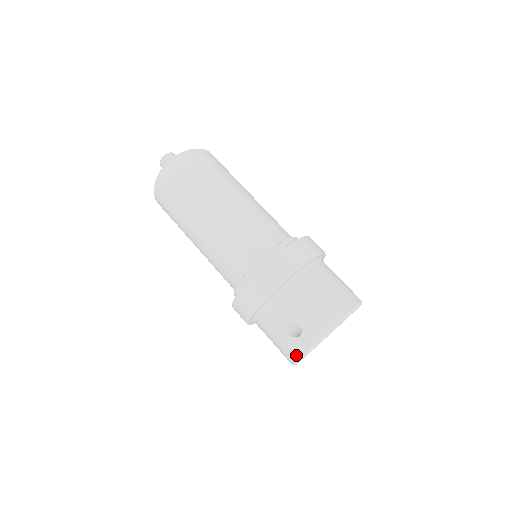
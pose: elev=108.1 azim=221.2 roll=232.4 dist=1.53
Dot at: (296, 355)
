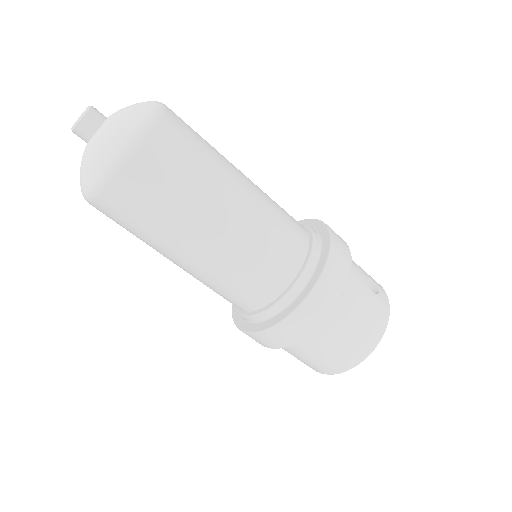
Dot at: occluded
